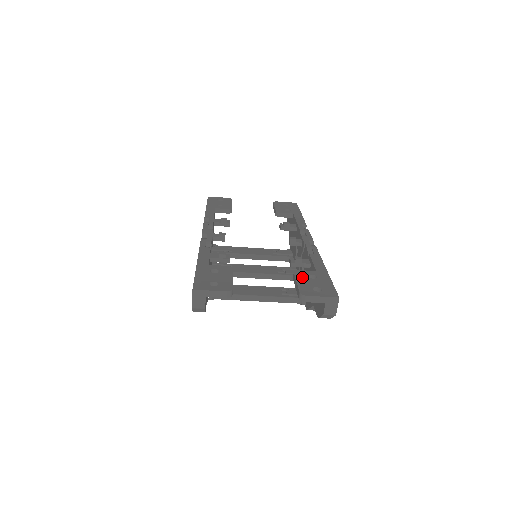
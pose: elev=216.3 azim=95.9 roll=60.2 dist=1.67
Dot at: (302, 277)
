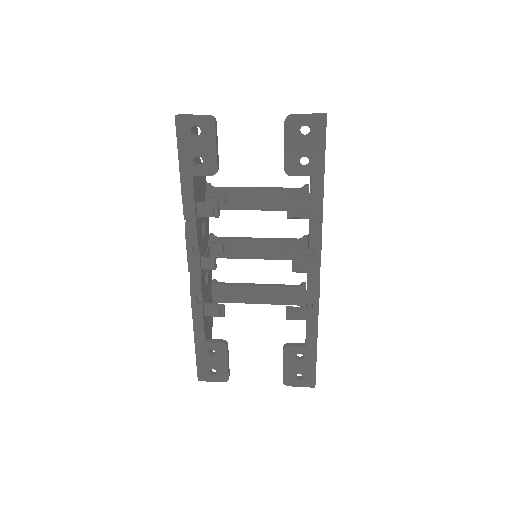
Dot at: (289, 359)
